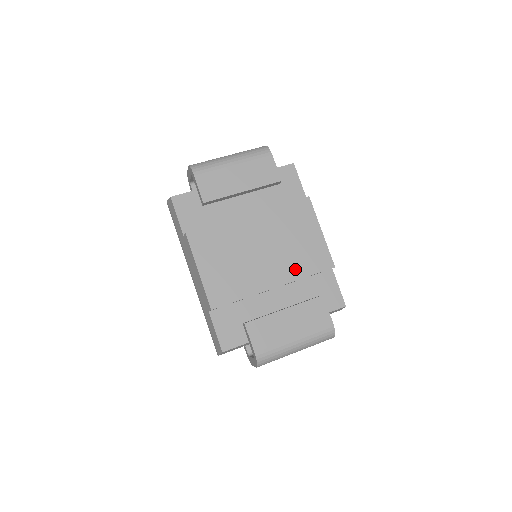
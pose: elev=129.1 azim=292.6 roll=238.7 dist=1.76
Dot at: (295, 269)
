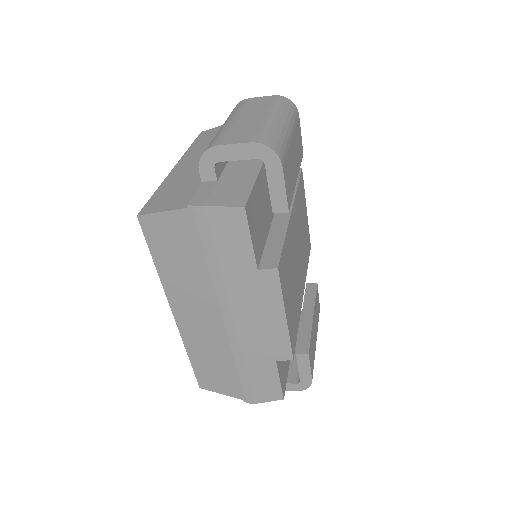
Dot at: (305, 264)
